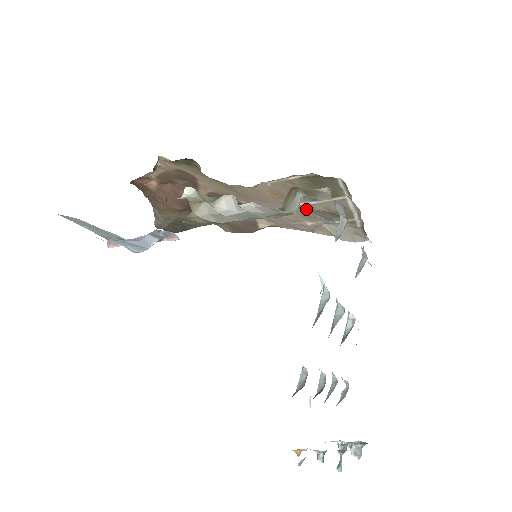
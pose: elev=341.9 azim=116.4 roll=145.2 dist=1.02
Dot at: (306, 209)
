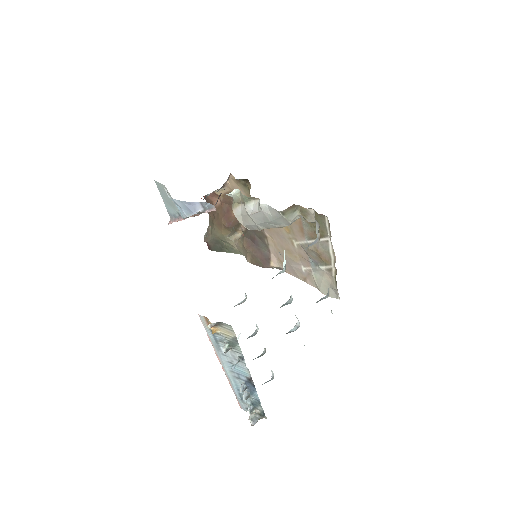
Dot at: (304, 249)
